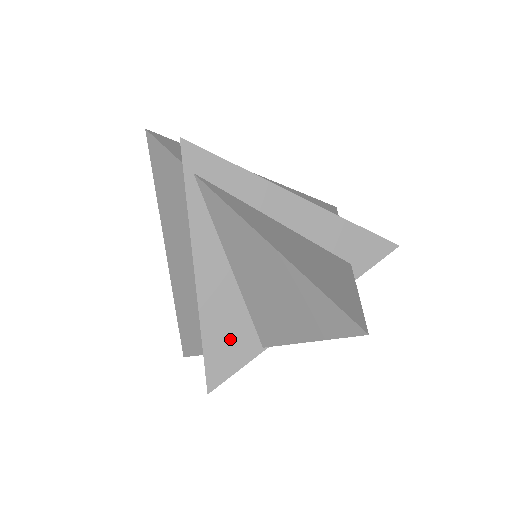
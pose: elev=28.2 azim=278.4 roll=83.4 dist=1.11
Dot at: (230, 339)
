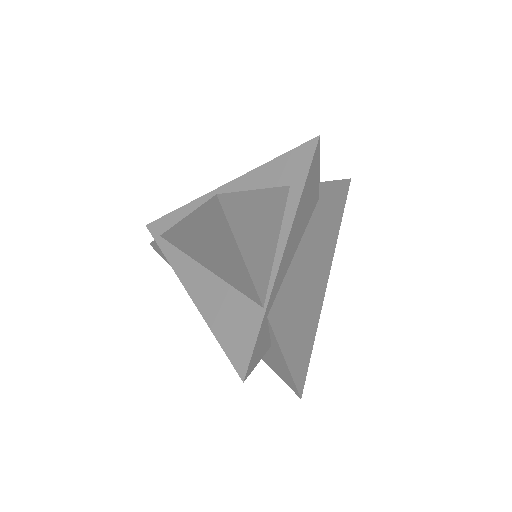
Dot at: (235, 321)
